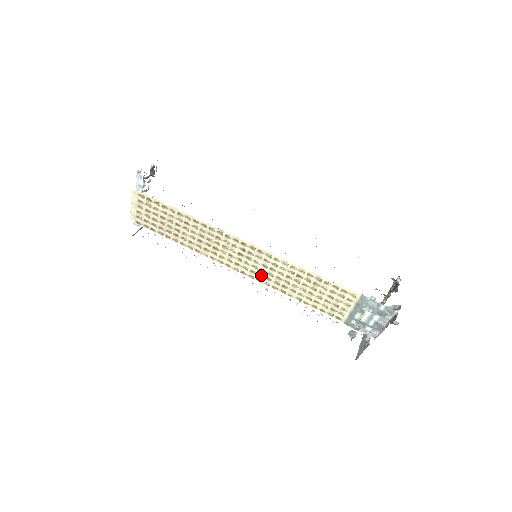
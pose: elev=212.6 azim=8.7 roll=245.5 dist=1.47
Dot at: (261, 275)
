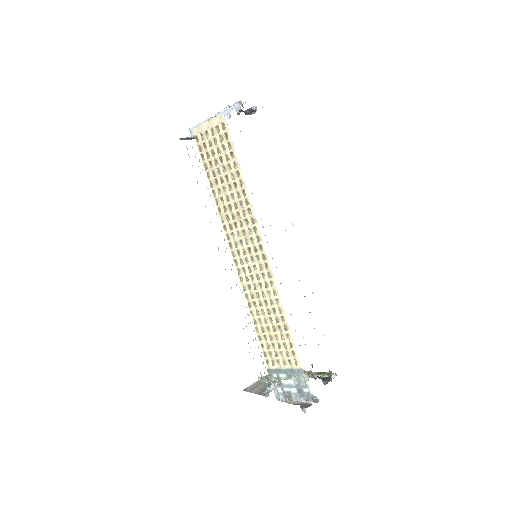
Dot at: (247, 278)
